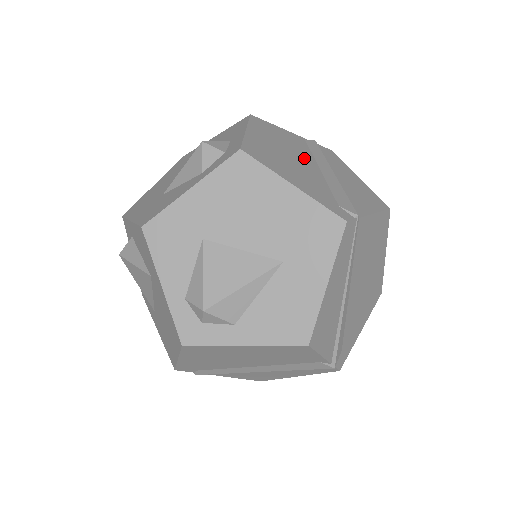
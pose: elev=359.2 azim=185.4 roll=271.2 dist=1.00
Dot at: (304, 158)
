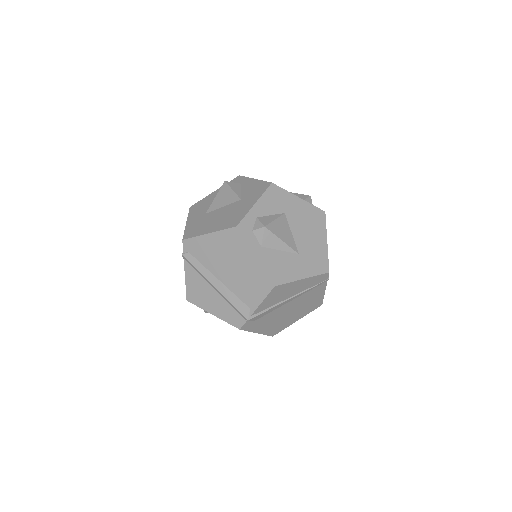
Dot at: occluded
